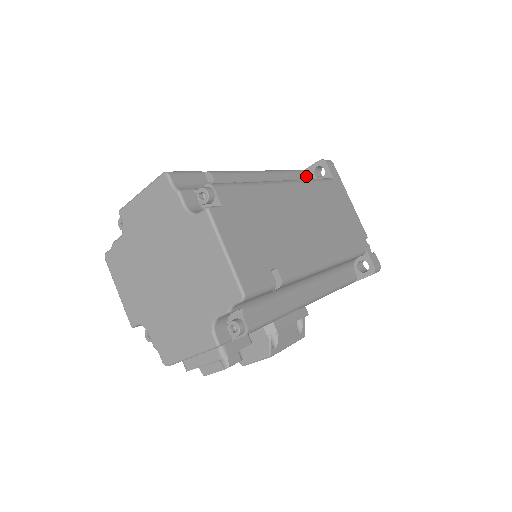
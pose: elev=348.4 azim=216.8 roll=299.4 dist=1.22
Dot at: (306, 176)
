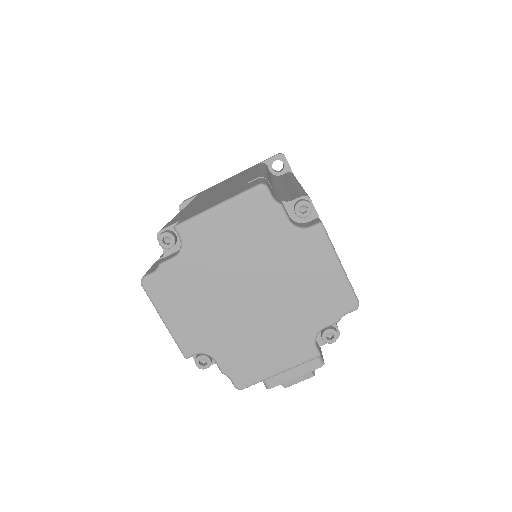
Dot at: occluded
